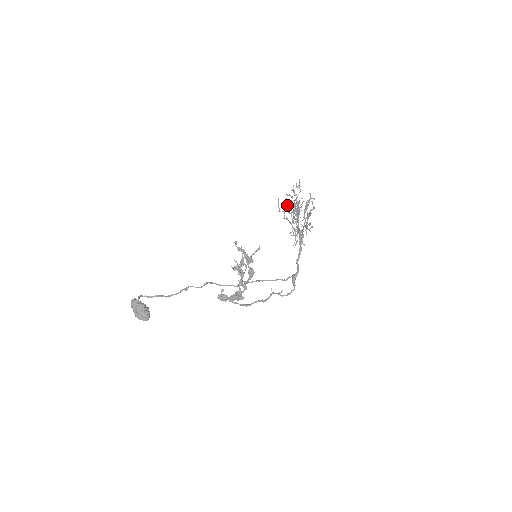
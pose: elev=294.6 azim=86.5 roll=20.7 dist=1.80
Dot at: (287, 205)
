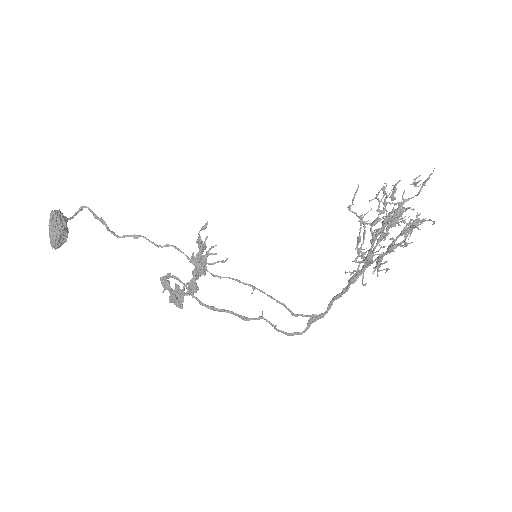
Dot at: occluded
